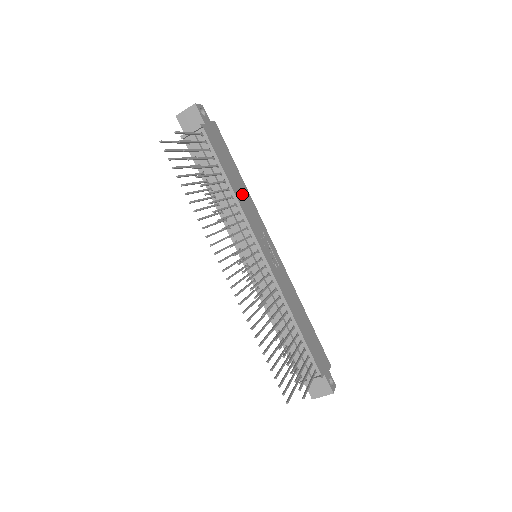
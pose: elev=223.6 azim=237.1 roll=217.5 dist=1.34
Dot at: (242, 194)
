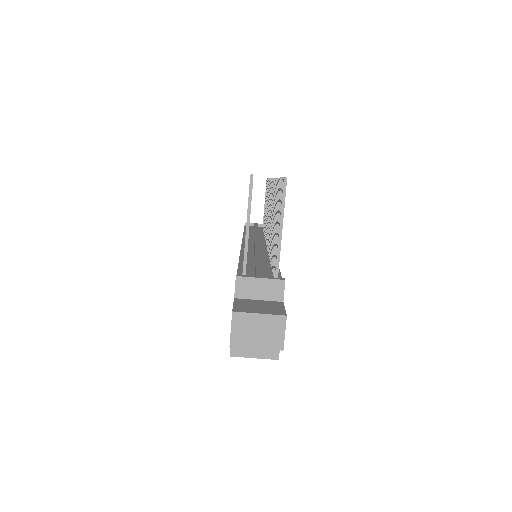
Dot at: occluded
